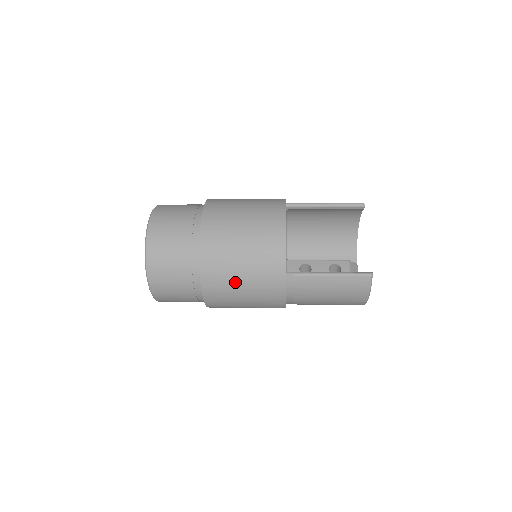
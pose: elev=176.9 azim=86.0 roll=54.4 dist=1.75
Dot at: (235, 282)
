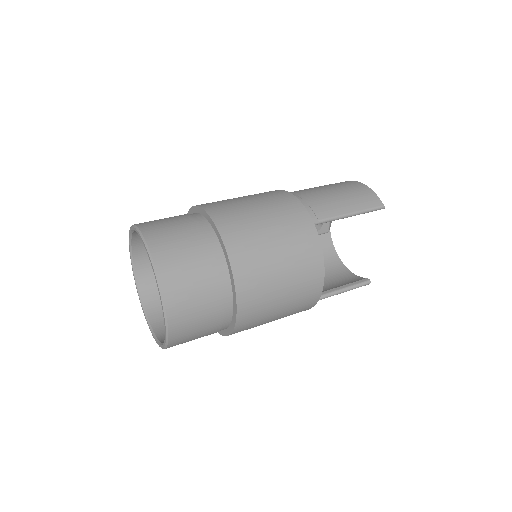
Dot at: occluded
